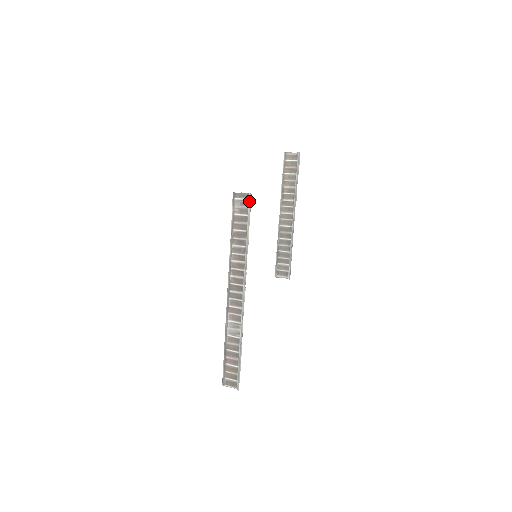
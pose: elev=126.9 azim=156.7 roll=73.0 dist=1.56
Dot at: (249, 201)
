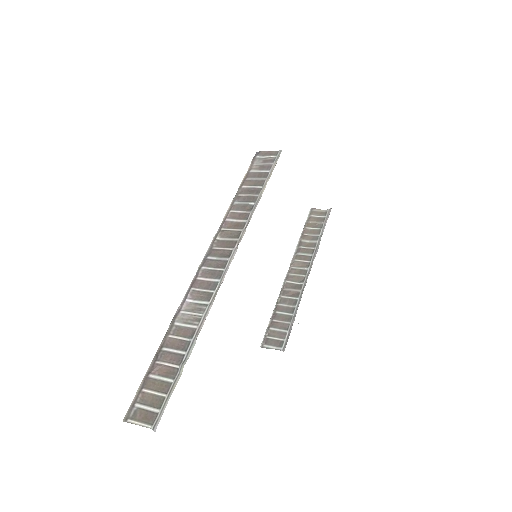
Dot at: (277, 157)
